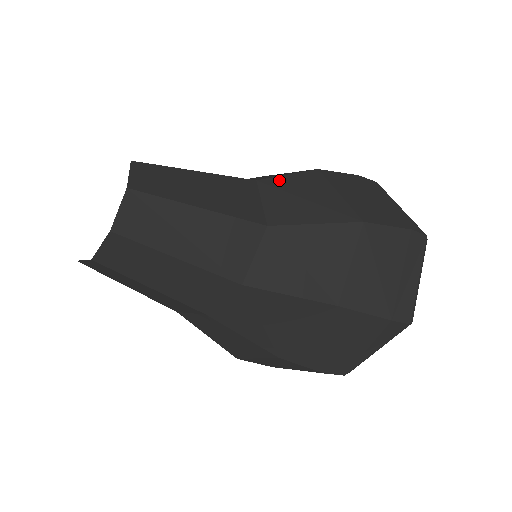
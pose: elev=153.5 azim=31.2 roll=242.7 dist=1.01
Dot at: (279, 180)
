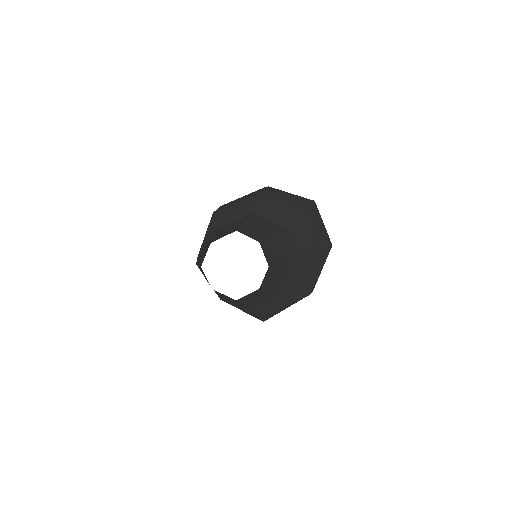
Dot at: (259, 207)
